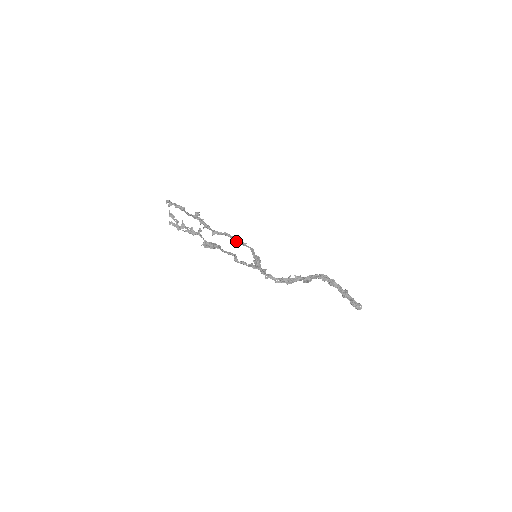
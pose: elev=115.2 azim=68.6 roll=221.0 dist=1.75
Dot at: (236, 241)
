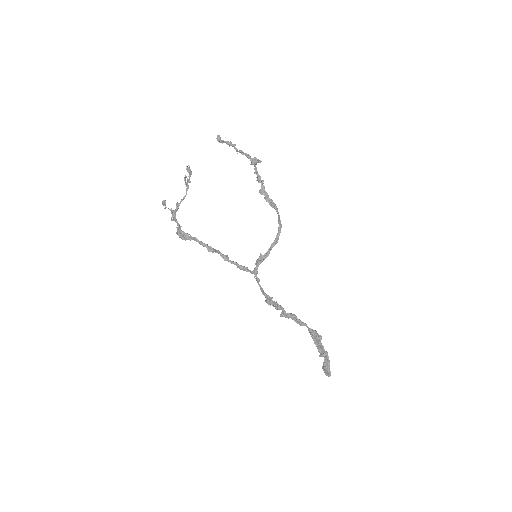
Dot at: (278, 215)
